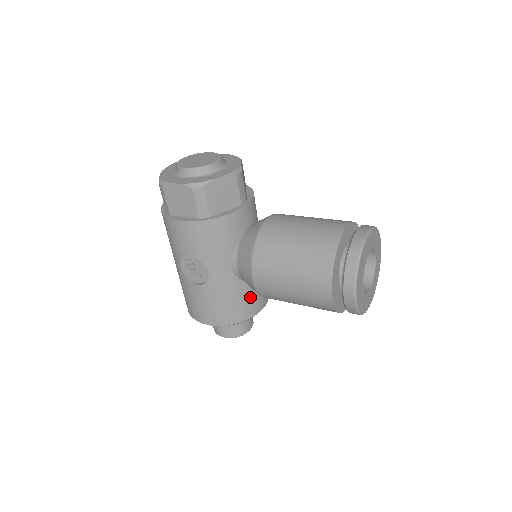
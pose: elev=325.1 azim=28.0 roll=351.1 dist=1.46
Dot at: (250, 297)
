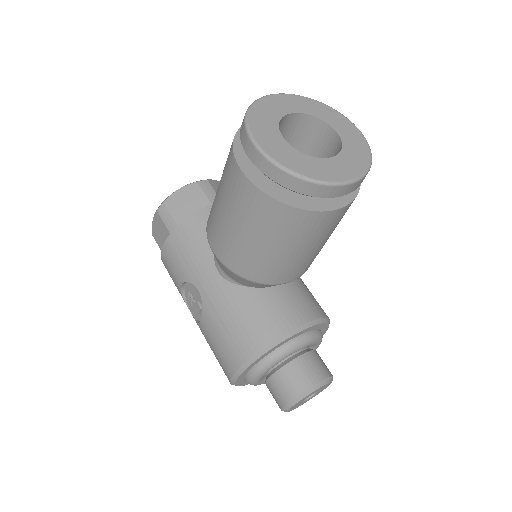
Dot at: (263, 307)
